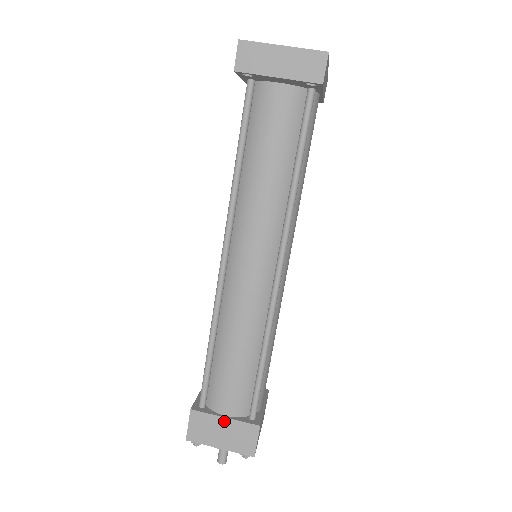
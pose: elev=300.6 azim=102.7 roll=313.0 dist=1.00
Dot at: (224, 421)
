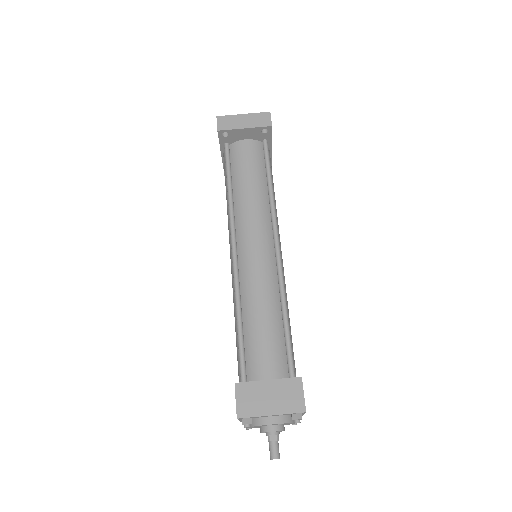
Dot at: (268, 384)
